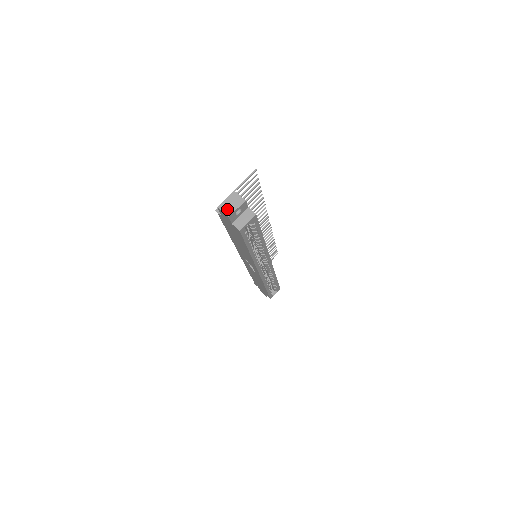
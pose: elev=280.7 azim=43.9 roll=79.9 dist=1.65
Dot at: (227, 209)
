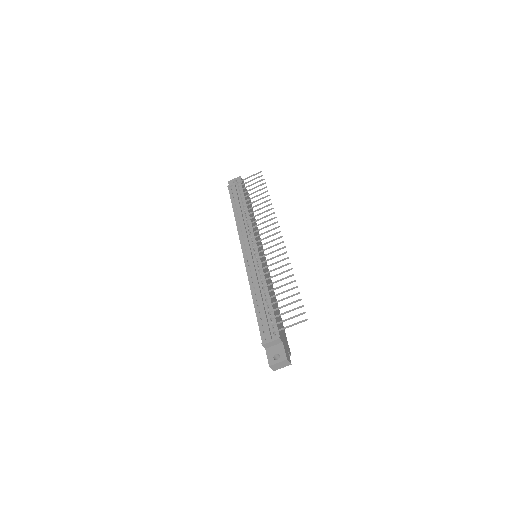
Dot at: (276, 368)
